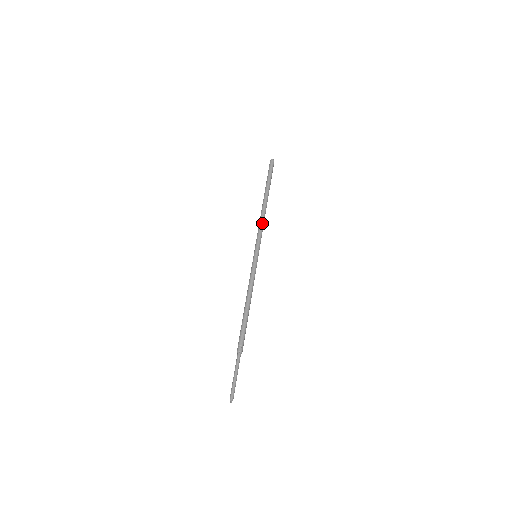
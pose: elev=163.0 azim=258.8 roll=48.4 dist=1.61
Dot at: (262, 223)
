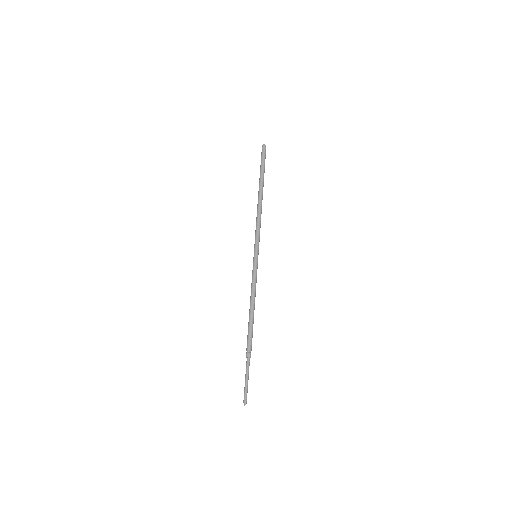
Dot at: (260, 220)
